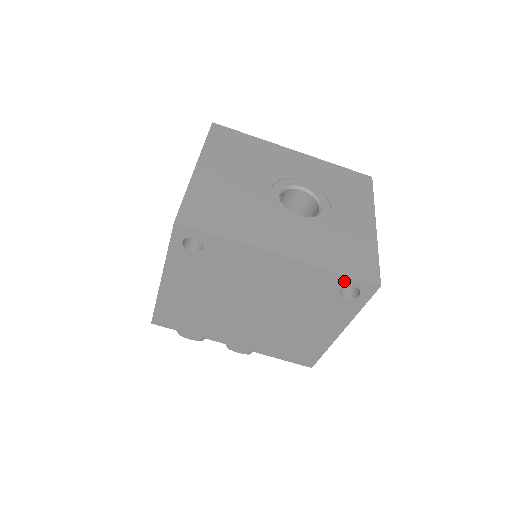
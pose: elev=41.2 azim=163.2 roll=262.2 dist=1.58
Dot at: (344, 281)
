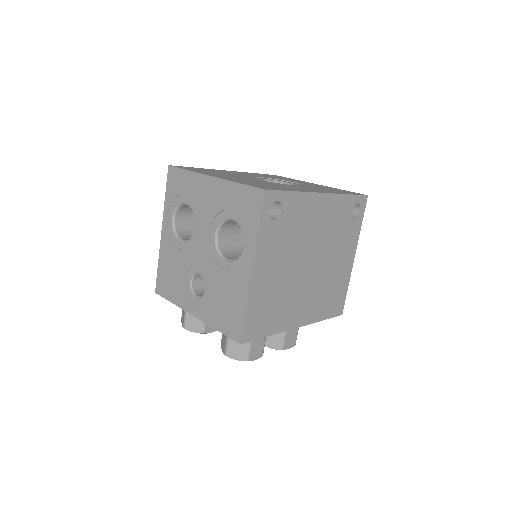
Dot at: (353, 201)
